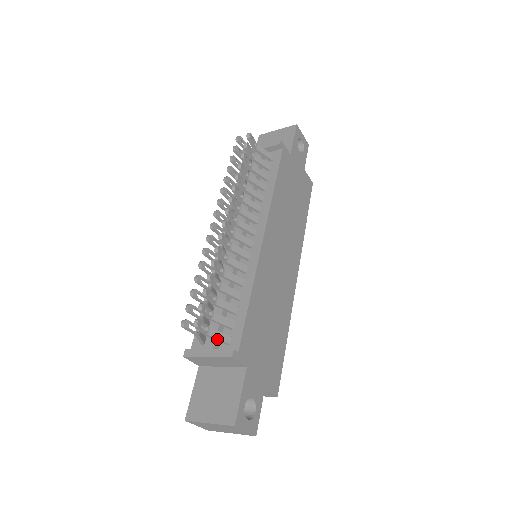
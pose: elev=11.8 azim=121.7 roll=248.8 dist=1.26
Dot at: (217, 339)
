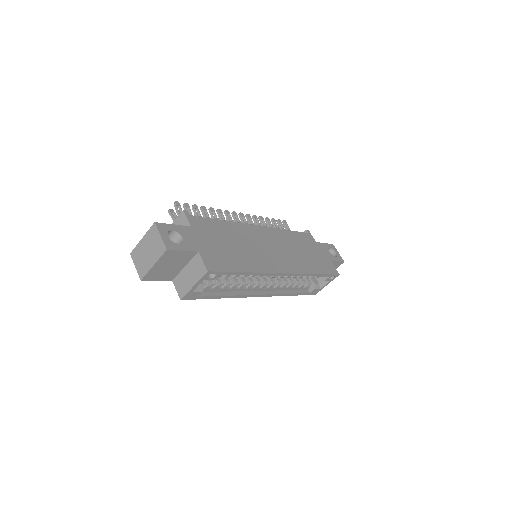
Dot at: occluded
